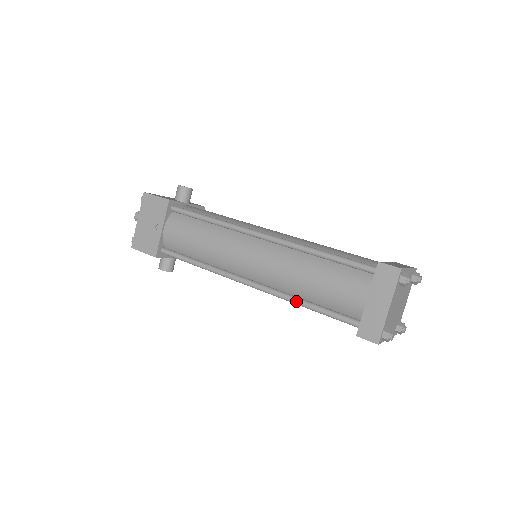
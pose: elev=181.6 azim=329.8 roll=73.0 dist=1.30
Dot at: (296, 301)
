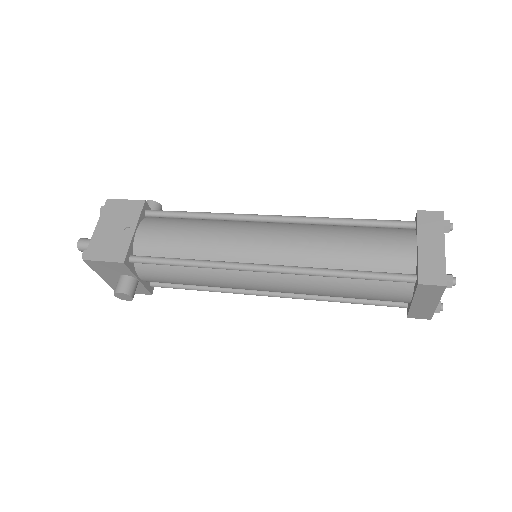
Dot at: (331, 271)
